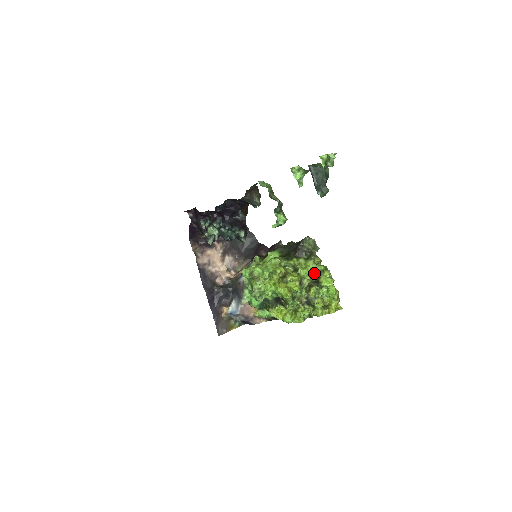
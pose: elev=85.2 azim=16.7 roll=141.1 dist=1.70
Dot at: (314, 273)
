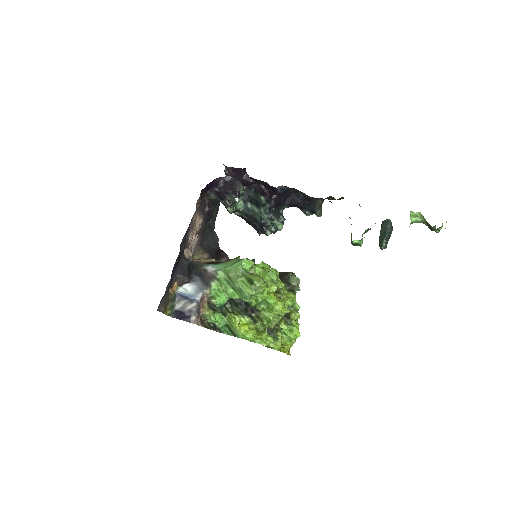
Dot at: occluded
